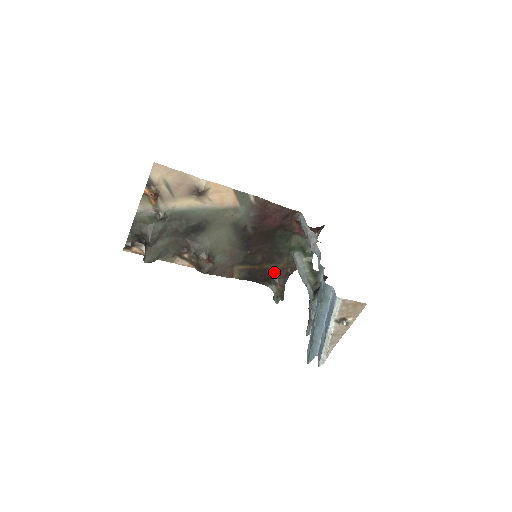
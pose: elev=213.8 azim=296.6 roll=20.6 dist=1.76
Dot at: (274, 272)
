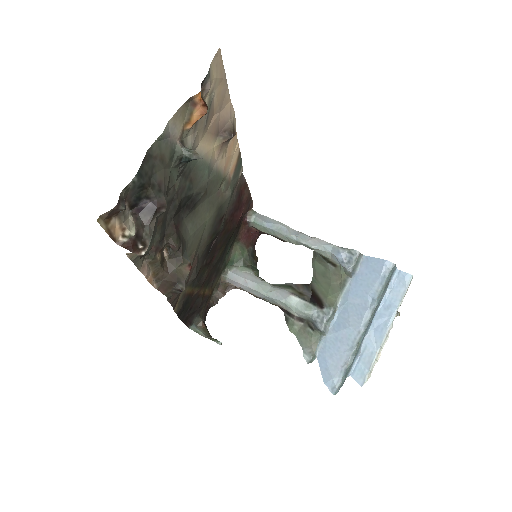
Dot at: (203, 301)
